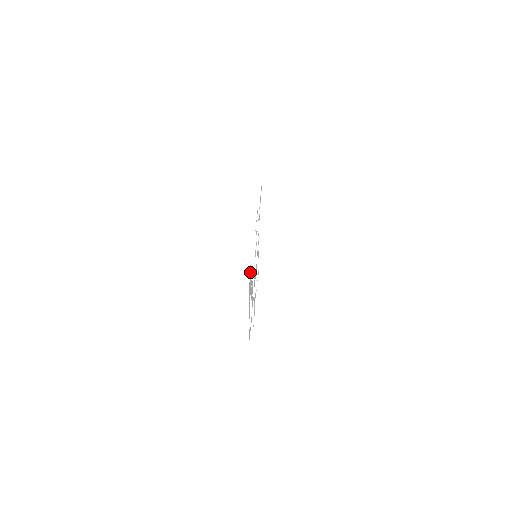
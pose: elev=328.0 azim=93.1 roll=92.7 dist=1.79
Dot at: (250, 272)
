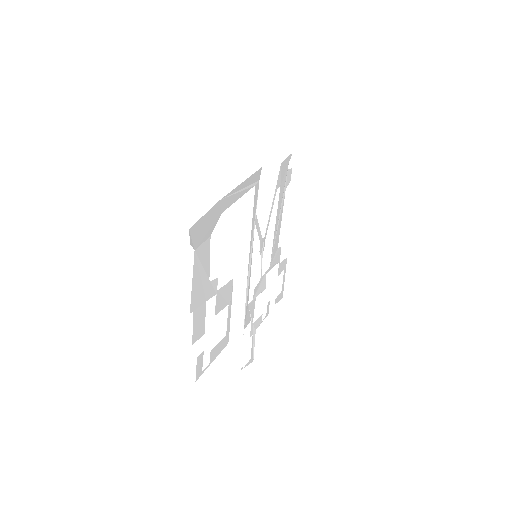
Dot at: (205, 258)
